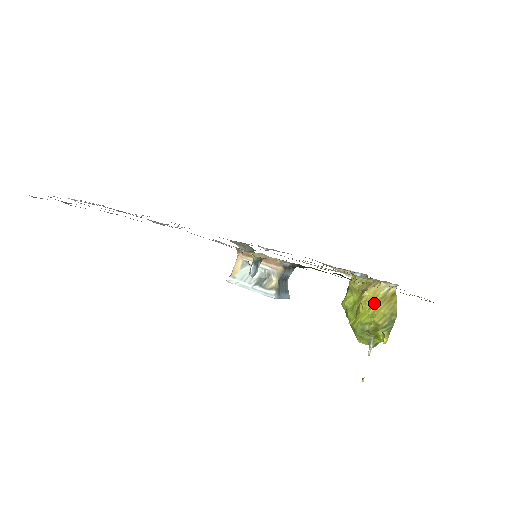
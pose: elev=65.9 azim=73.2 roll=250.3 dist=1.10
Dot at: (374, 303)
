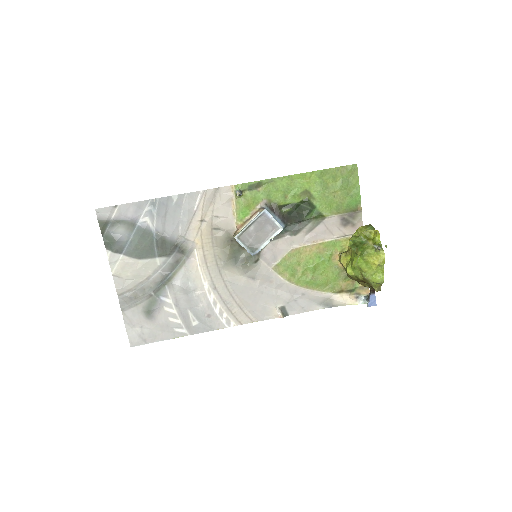
Dot at: occluded
